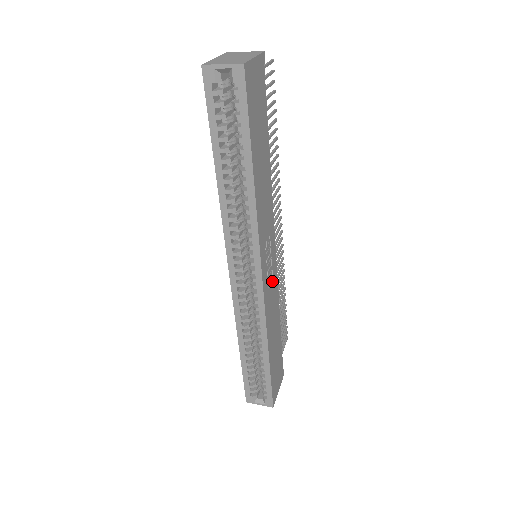
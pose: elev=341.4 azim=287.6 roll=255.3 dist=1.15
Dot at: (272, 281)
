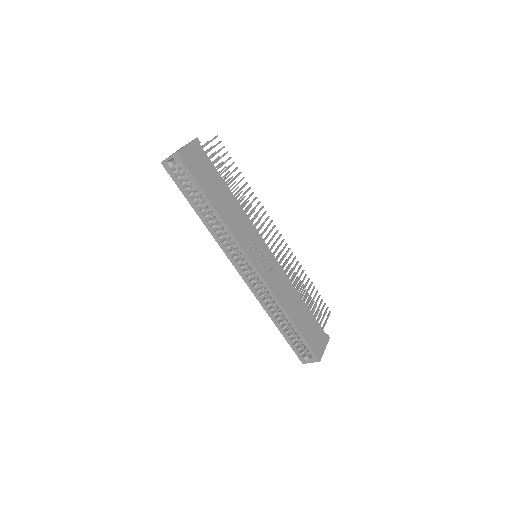
Dot at: (273, 269)
